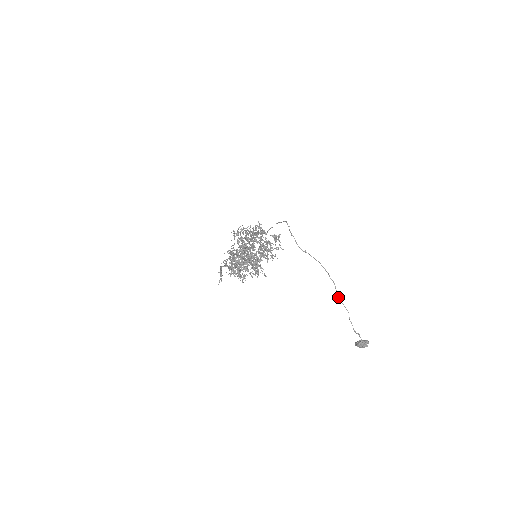
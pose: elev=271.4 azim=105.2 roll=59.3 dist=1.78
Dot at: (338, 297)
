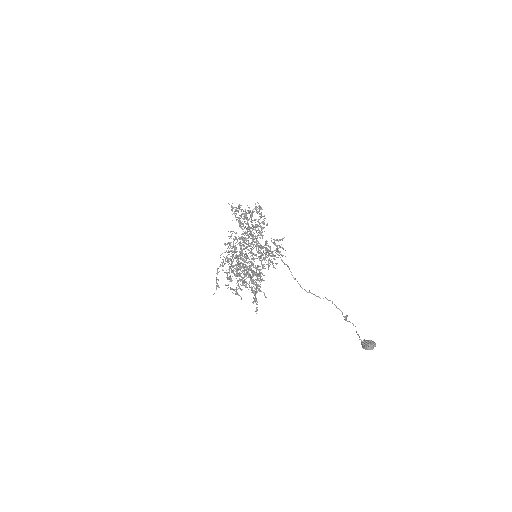
Dot at: (345, 320)
